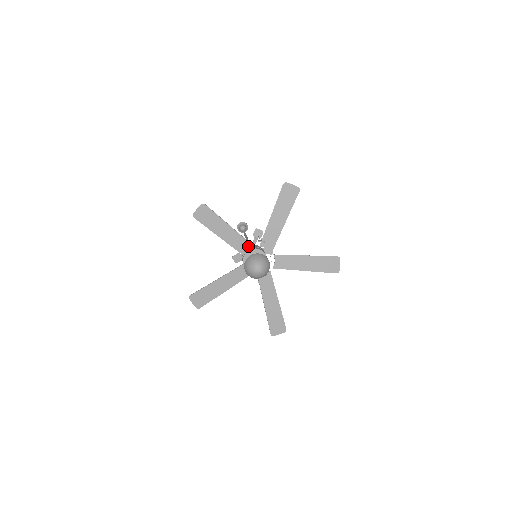
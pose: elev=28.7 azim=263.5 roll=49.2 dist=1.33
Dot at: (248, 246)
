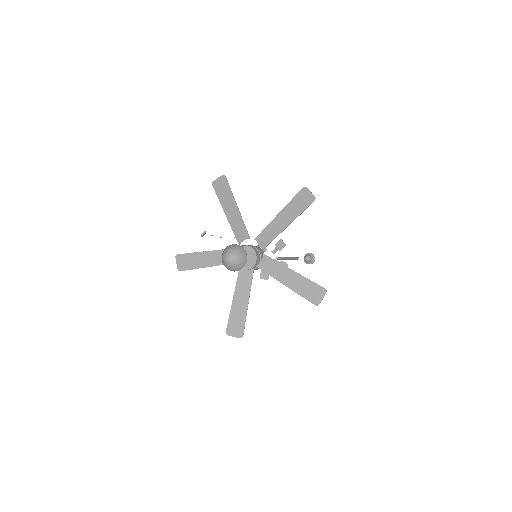
Dot at: occluded
